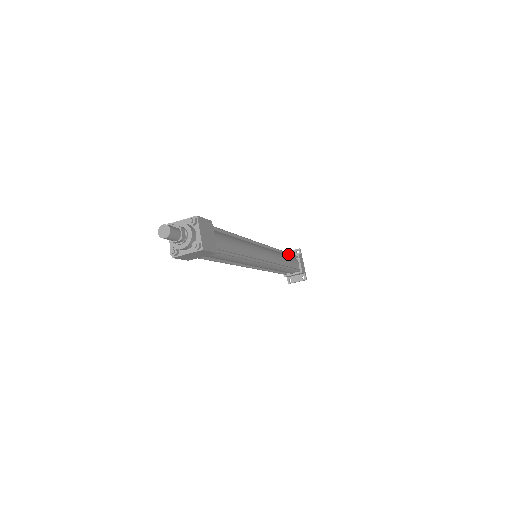
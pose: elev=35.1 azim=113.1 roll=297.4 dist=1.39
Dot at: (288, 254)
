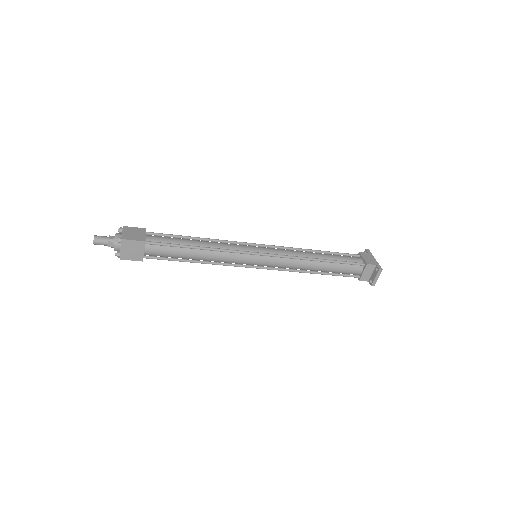
Dot at: (328, 252)
